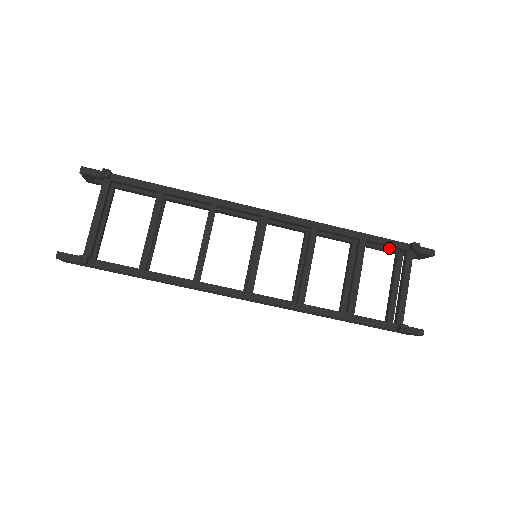
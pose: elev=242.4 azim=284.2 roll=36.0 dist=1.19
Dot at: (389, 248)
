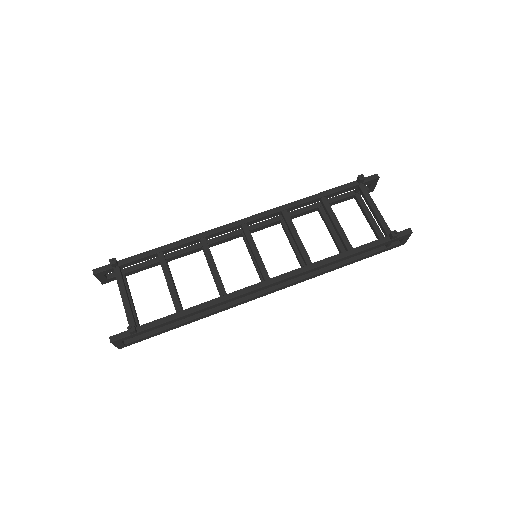
Dot at: (346, 195)
